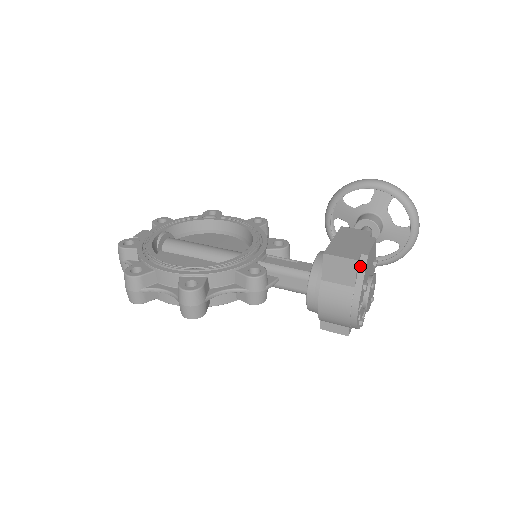
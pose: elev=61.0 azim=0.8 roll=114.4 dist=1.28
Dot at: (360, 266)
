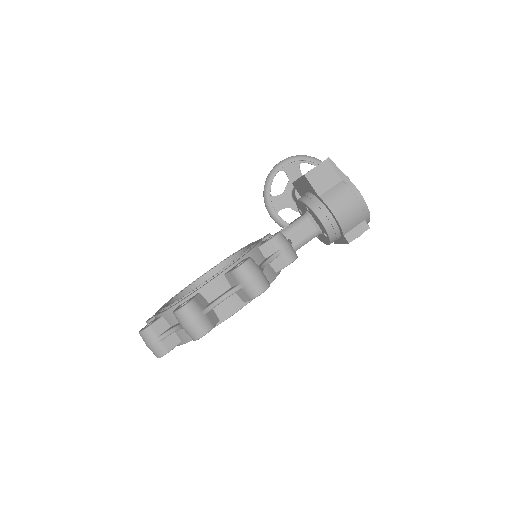
Dot at: occluded
